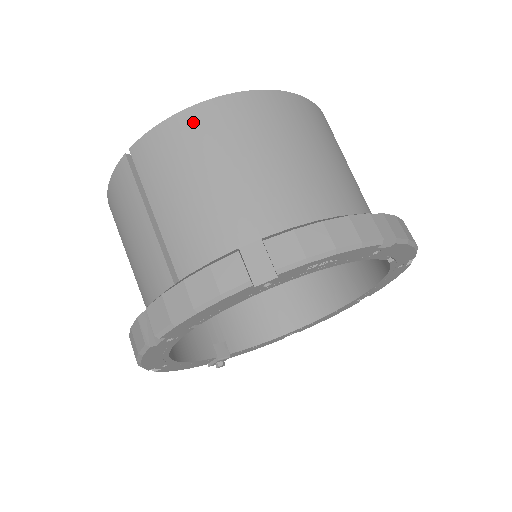
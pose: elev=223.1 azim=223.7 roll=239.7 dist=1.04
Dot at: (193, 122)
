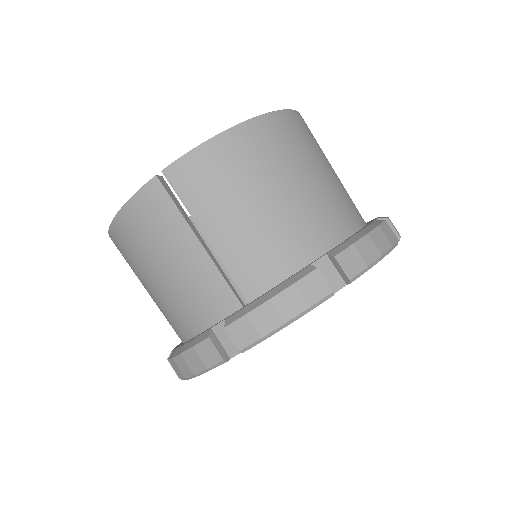
Dot at: (233, 145)
